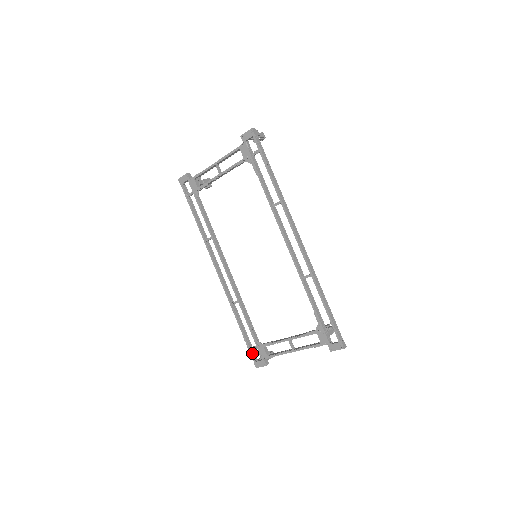
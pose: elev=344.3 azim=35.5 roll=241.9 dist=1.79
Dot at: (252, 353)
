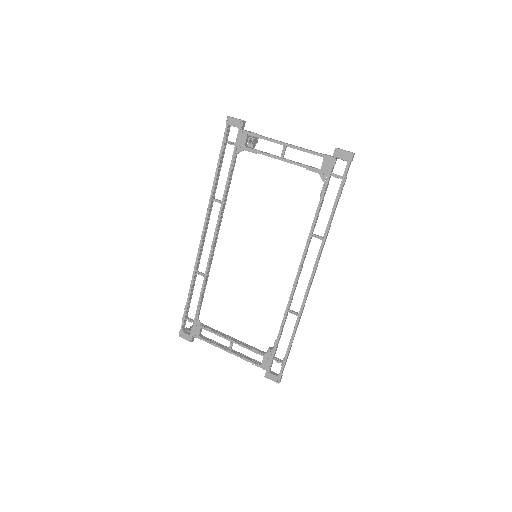
Dot at: (184, 323)
